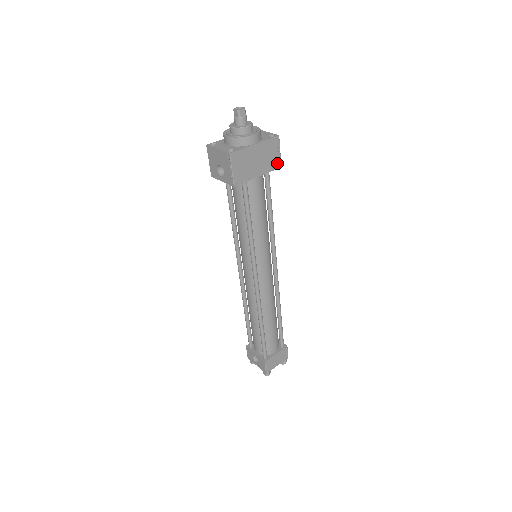
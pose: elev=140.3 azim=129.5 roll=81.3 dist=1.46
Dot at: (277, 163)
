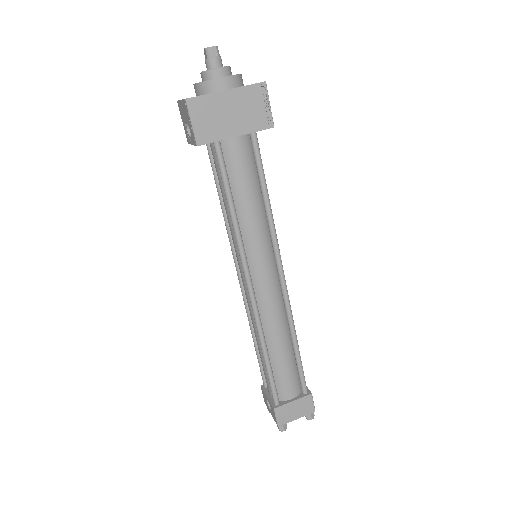
Dot at: (266, 121)
